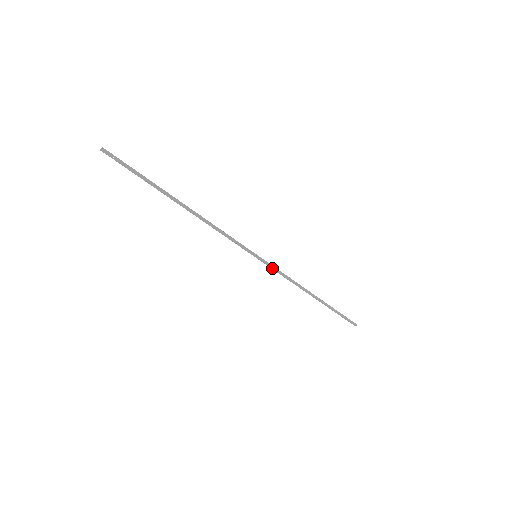
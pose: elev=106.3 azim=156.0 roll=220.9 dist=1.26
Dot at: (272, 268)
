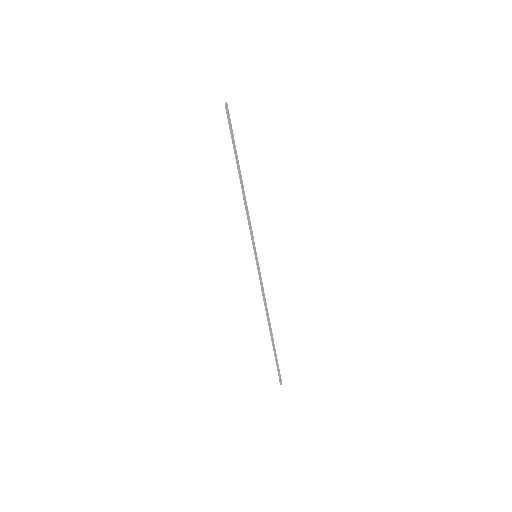
Dot at: (260, 275)
